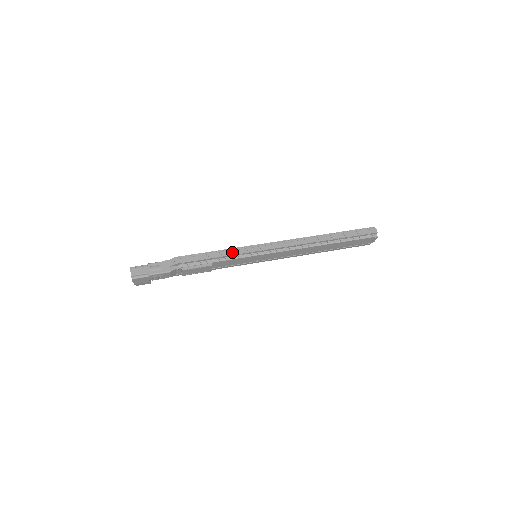
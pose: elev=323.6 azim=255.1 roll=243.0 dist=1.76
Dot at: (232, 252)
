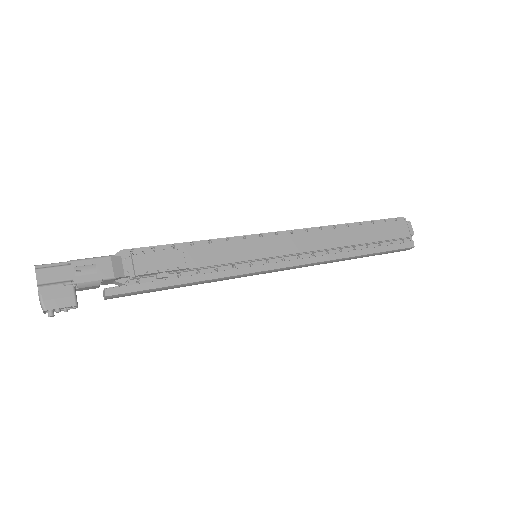
Dot at: (212, 240)
